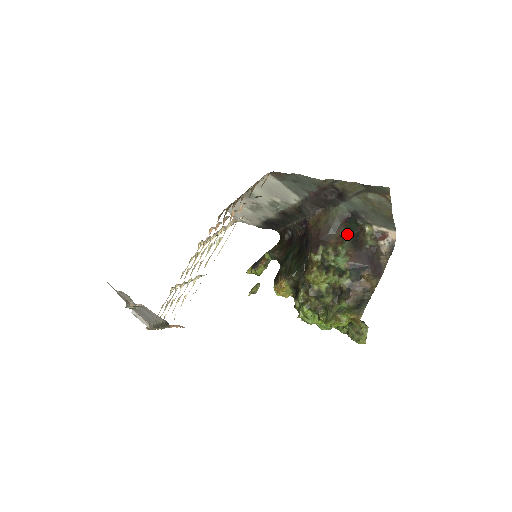
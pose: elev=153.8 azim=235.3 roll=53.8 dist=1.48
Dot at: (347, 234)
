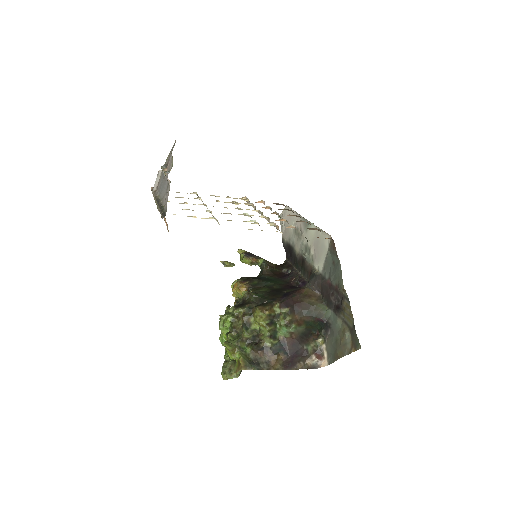
Dot at: (308, 325)
